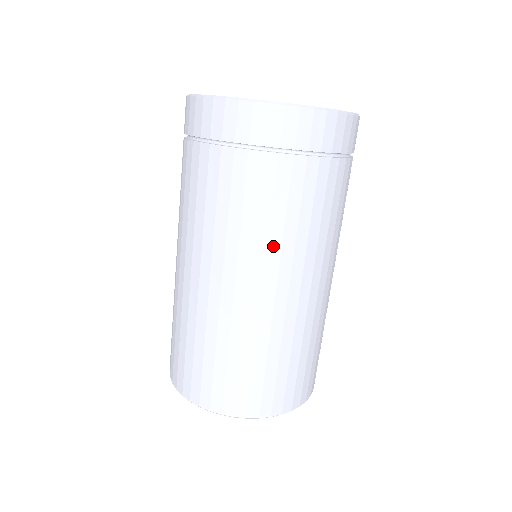
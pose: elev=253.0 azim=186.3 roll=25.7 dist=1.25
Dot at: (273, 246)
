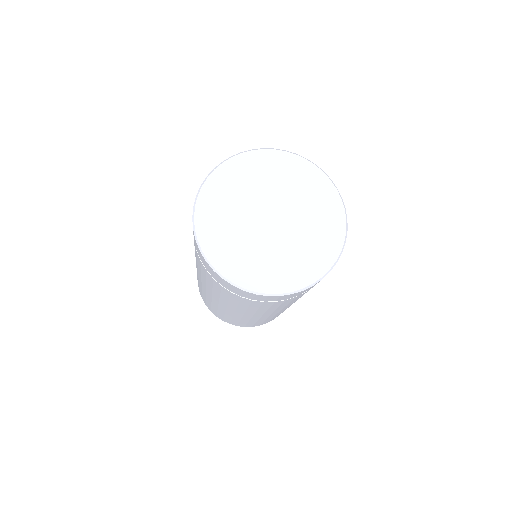
Dot at: occluded
